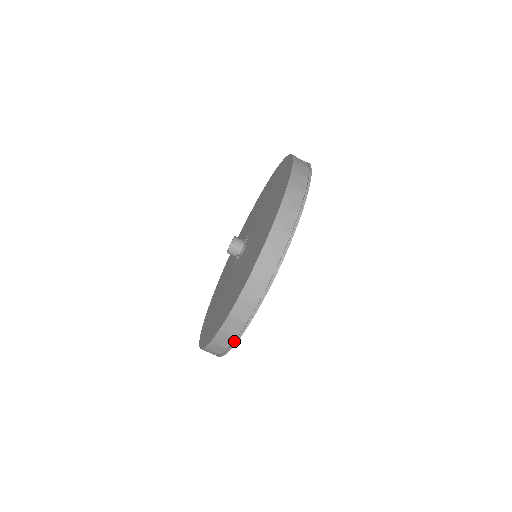
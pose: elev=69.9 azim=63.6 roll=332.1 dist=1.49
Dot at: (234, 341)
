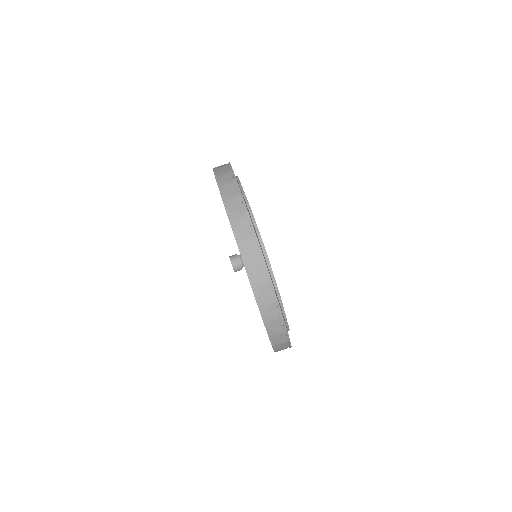
Dot at: (286, 334)
